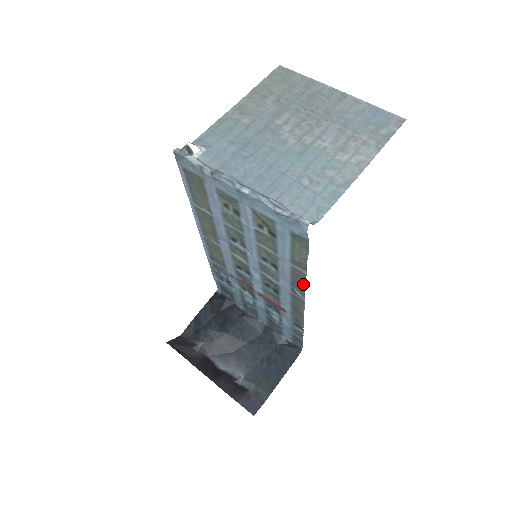
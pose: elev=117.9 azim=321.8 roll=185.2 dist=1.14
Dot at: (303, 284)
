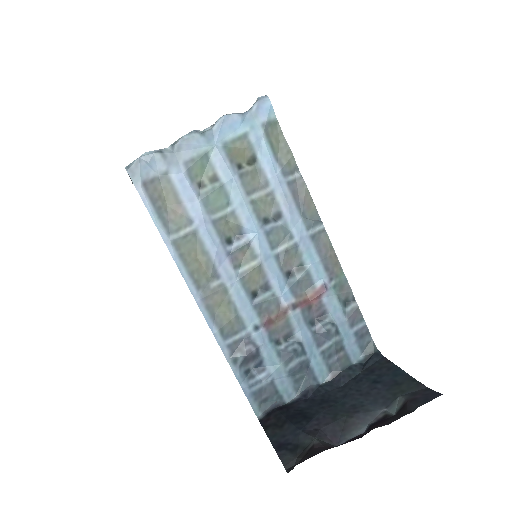
Dot at: (307, 195)
